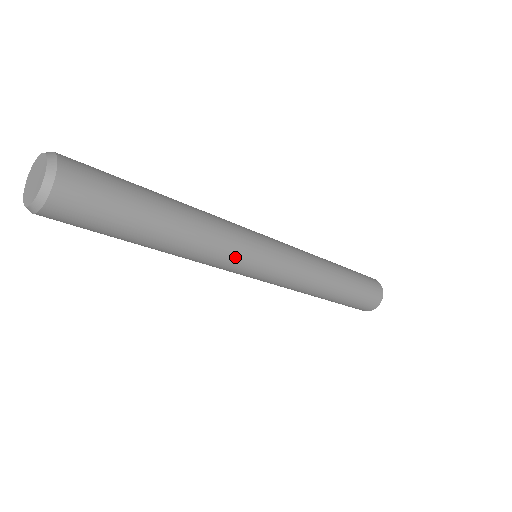
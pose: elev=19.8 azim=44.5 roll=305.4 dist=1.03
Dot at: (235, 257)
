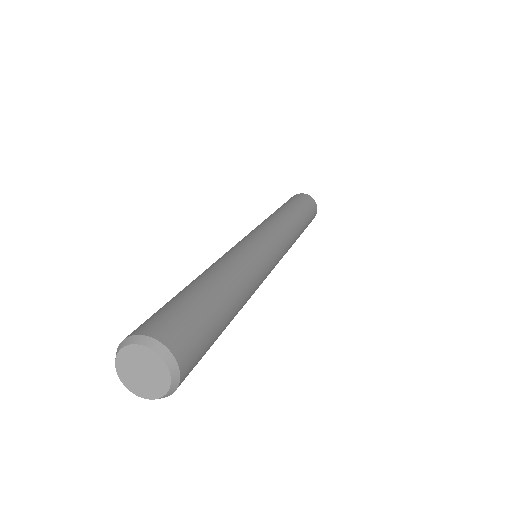
Dot at: (264, 271)
